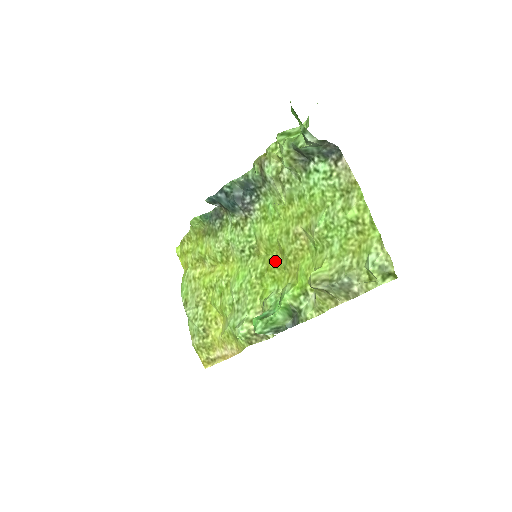
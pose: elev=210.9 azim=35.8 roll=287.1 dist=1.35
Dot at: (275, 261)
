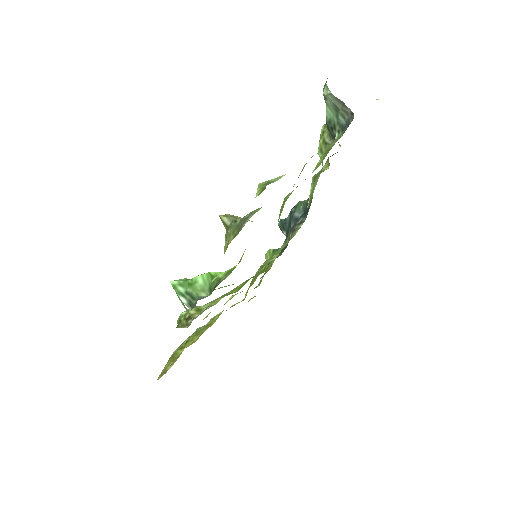
Dot at: (264, 264)
